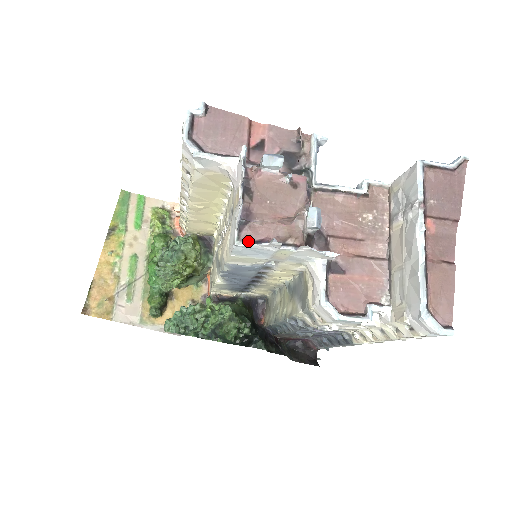
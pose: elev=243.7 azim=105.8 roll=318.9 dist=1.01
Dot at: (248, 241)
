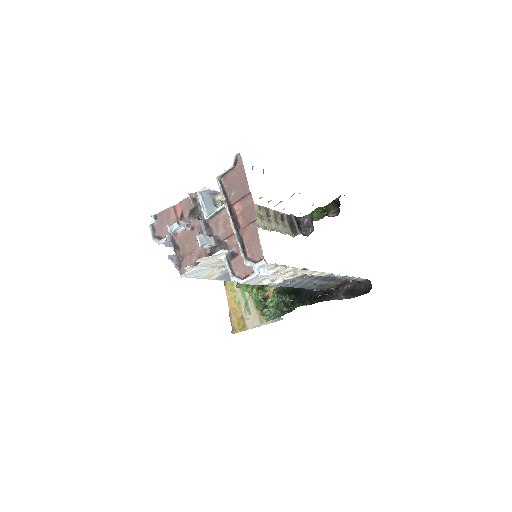
Dot at: (185, 272)
